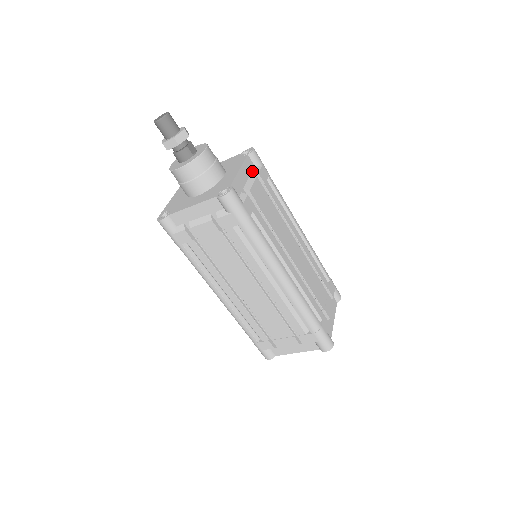
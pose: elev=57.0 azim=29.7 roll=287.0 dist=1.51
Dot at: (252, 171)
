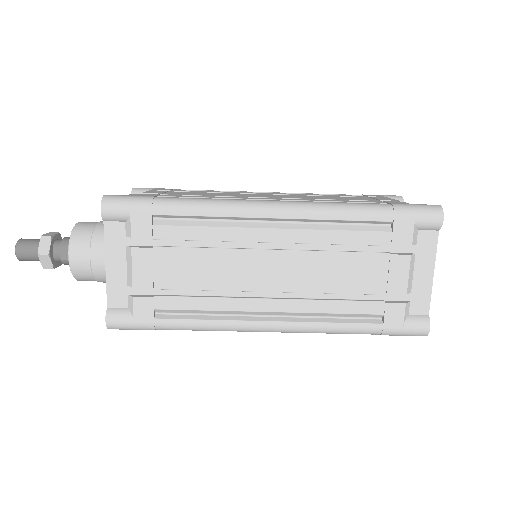
Dot at: (126, 237)
